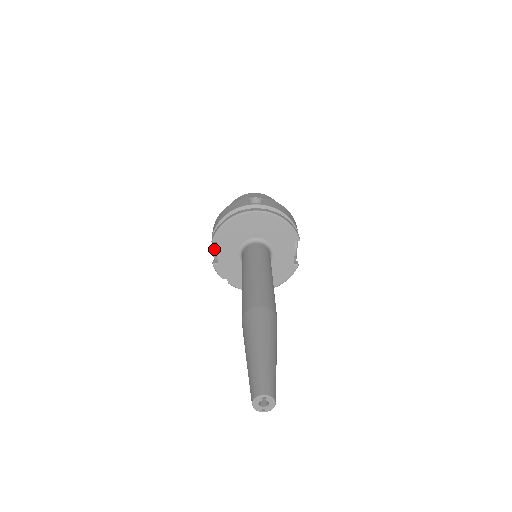
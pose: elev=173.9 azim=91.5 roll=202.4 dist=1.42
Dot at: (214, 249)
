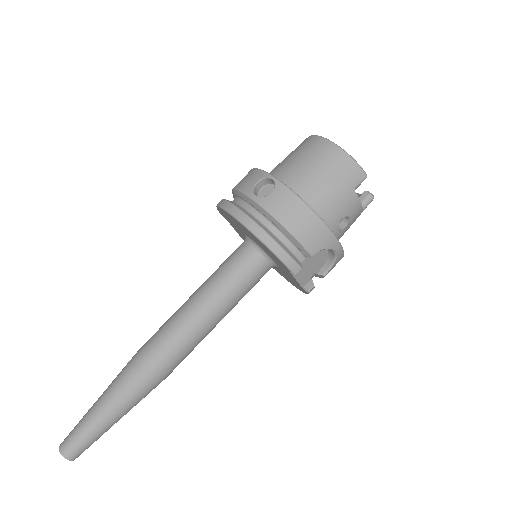
Dot at: occluded
